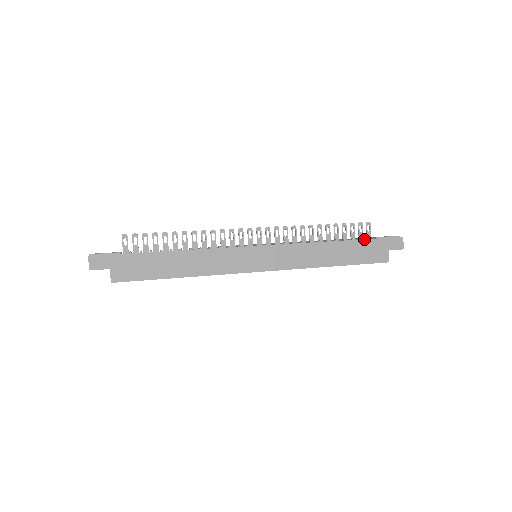
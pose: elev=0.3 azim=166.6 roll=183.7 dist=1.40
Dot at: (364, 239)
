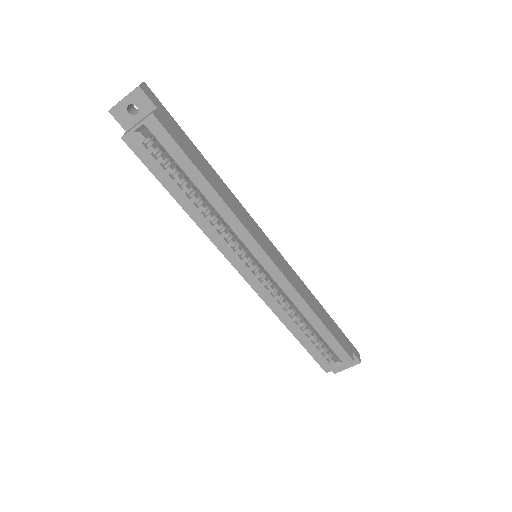
Dot at: occluded
